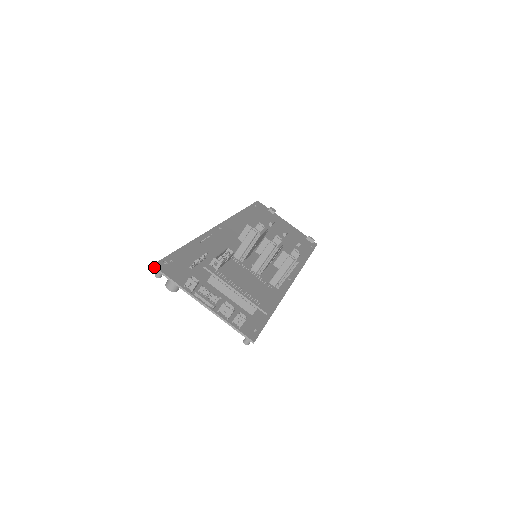
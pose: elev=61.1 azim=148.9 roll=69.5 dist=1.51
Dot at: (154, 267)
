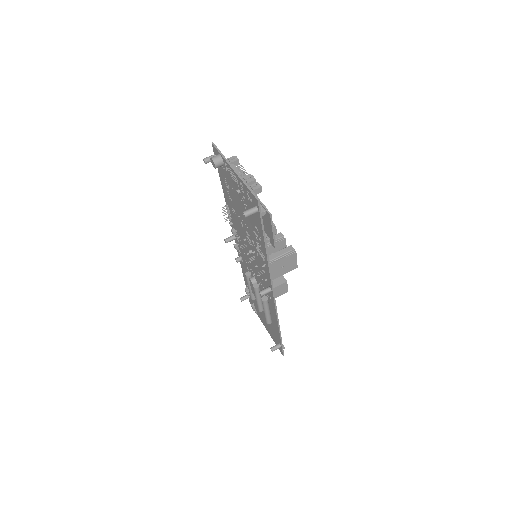
Dot at: (213, 143)
